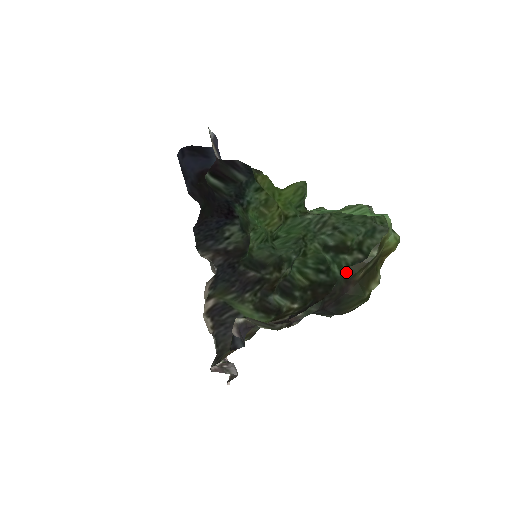
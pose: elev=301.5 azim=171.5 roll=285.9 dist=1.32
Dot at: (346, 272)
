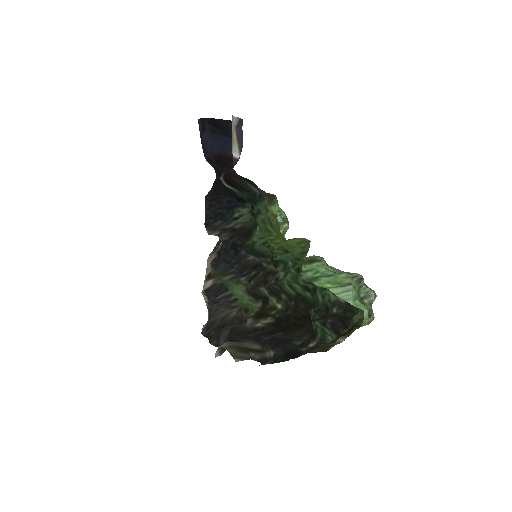
Dot at: (314, 346)
